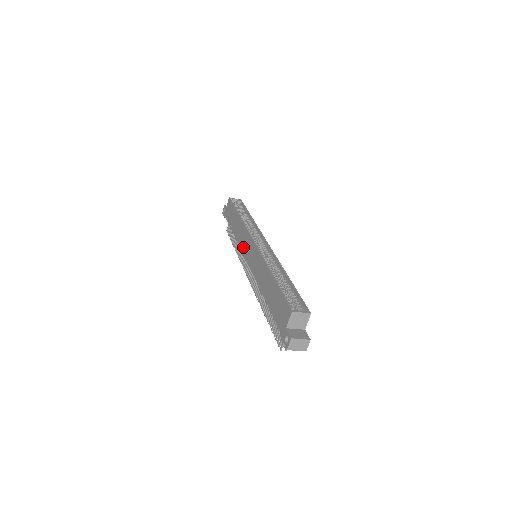
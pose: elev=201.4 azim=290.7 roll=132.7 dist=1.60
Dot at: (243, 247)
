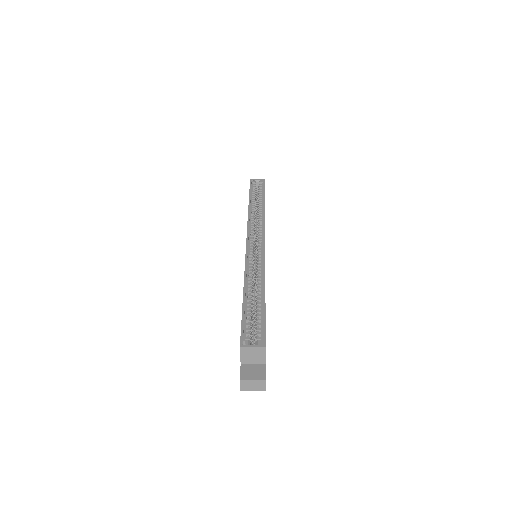
Dot at: occluded
